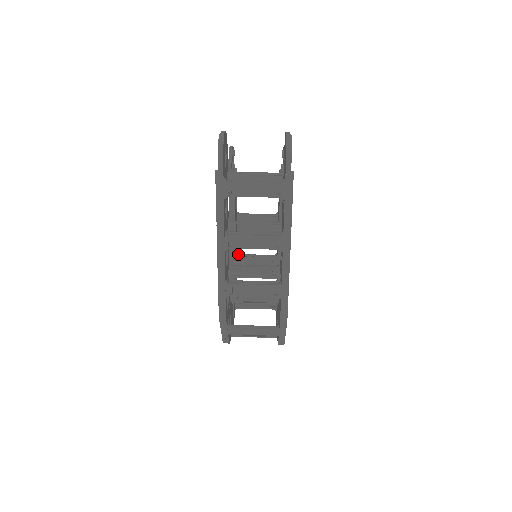
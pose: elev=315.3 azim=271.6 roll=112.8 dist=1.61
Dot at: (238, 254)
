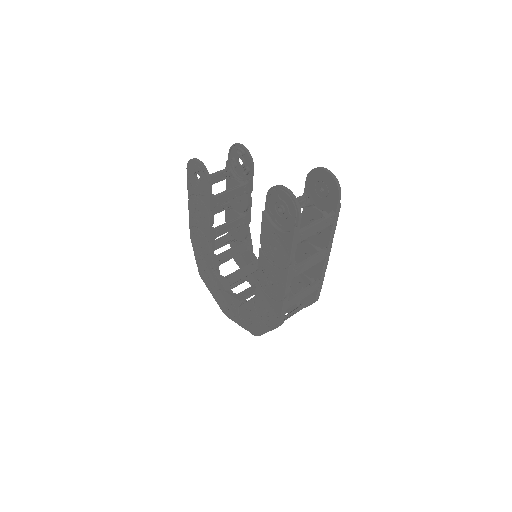
Dot at: occluded
